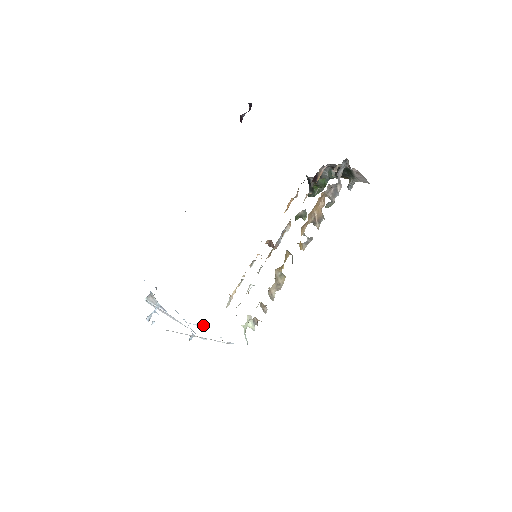
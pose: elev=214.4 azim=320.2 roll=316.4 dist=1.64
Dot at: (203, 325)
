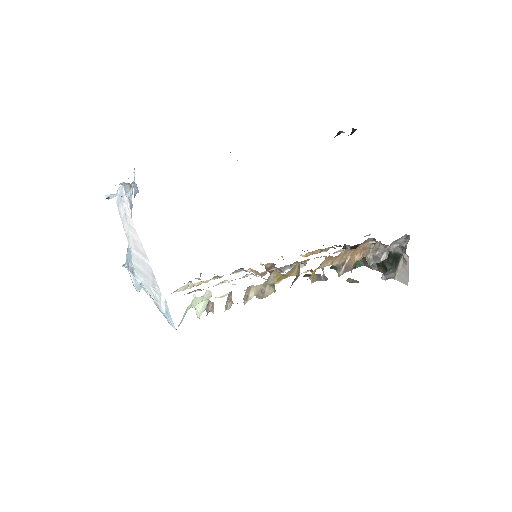
Dot at: (139, 285)
